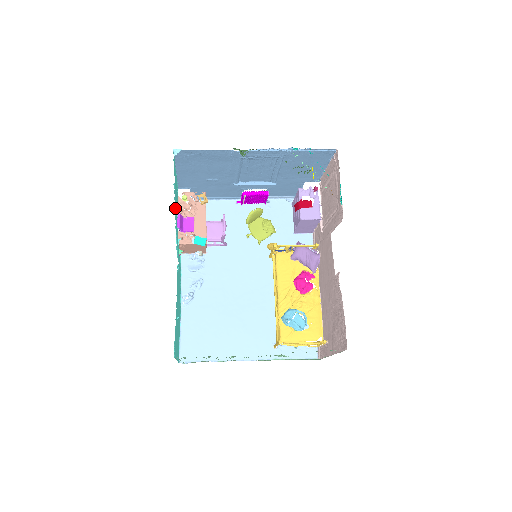
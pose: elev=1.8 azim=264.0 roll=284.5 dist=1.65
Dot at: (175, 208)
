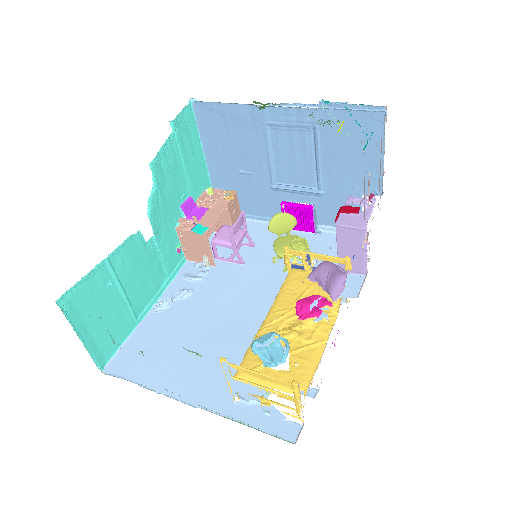
Dot at: (169, 160)
